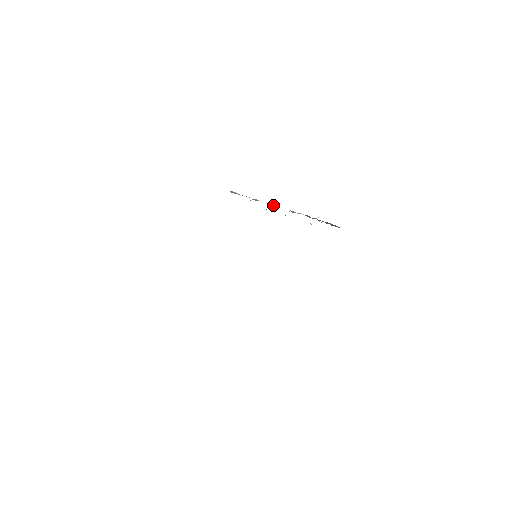
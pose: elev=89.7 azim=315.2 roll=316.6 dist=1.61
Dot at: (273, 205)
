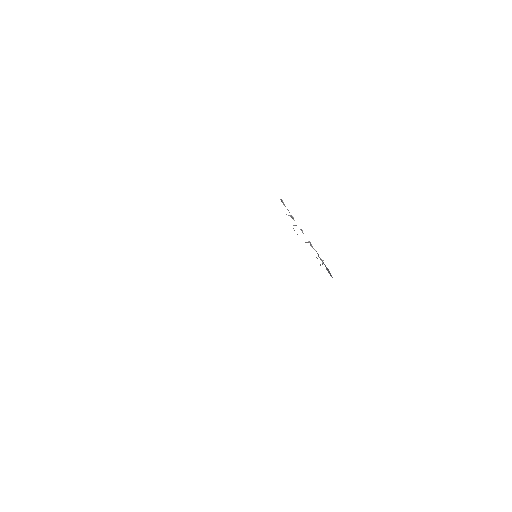
Dot at: (301, 230)
